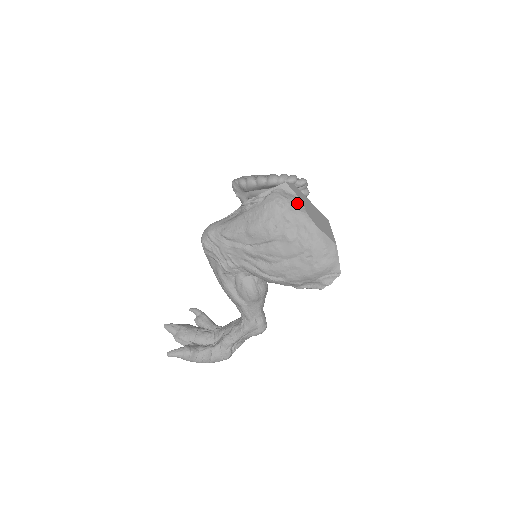
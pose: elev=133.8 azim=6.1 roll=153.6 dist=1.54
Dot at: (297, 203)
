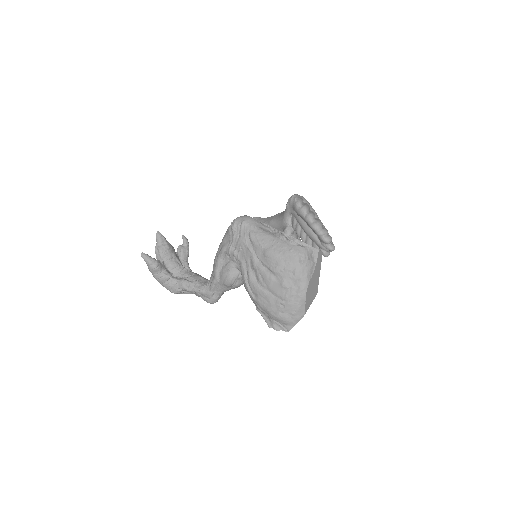
Dot at: (311, 269)
